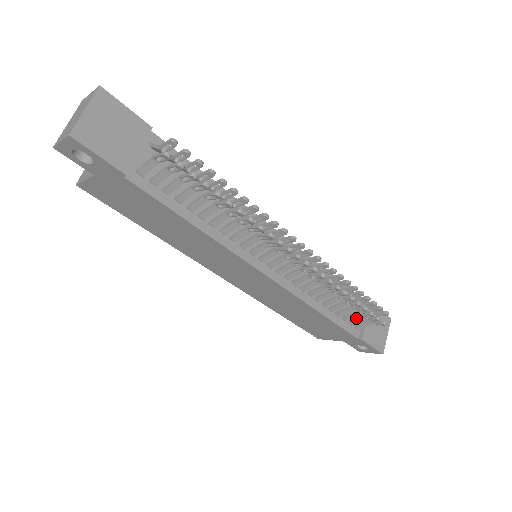
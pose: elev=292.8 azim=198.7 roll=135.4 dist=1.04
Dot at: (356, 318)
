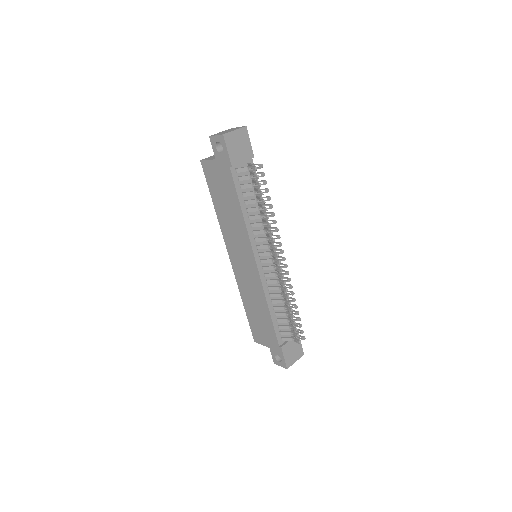
Dot at: (286, 331)
